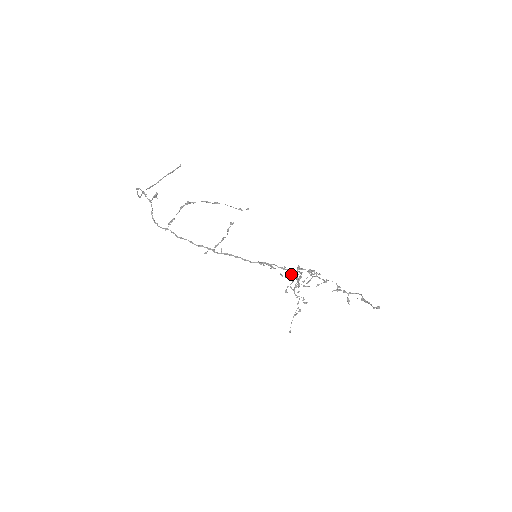
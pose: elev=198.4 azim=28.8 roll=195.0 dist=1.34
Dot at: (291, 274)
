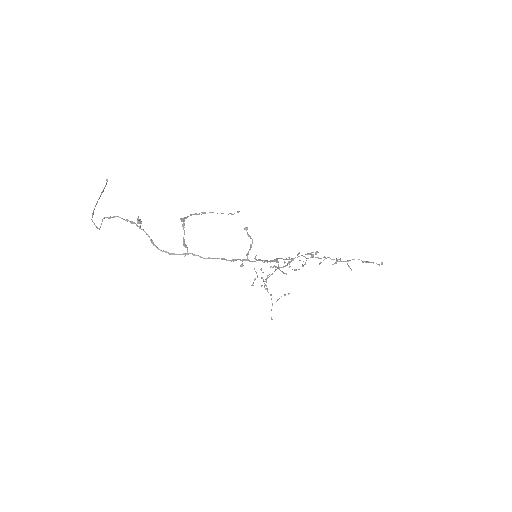
Dot at: (284, 263)
